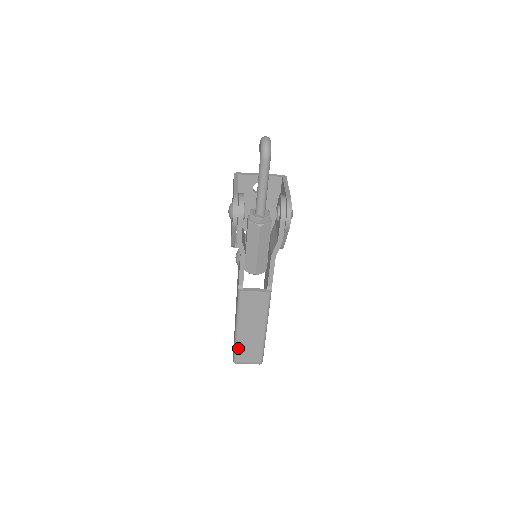
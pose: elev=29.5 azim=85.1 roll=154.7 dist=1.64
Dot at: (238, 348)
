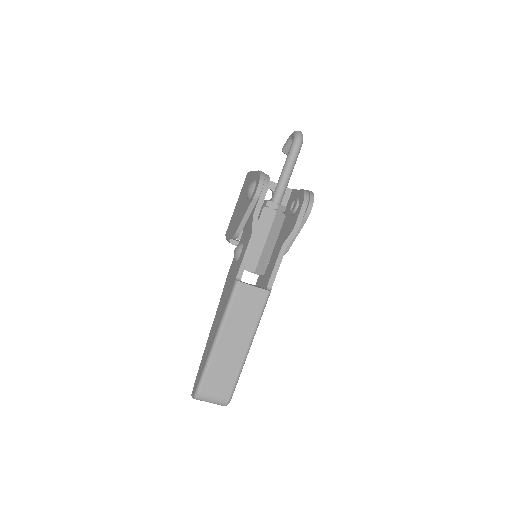
Dot at: (209, 370)
